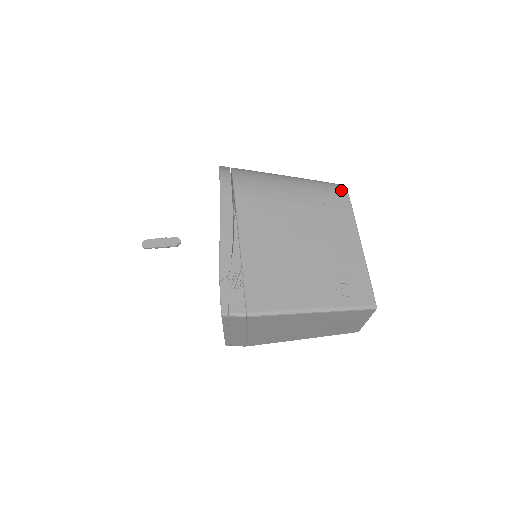
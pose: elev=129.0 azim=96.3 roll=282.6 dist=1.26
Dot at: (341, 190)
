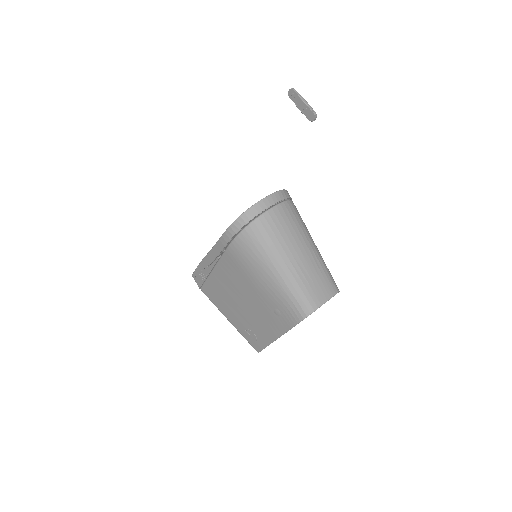
Dot at: (297, 317)
